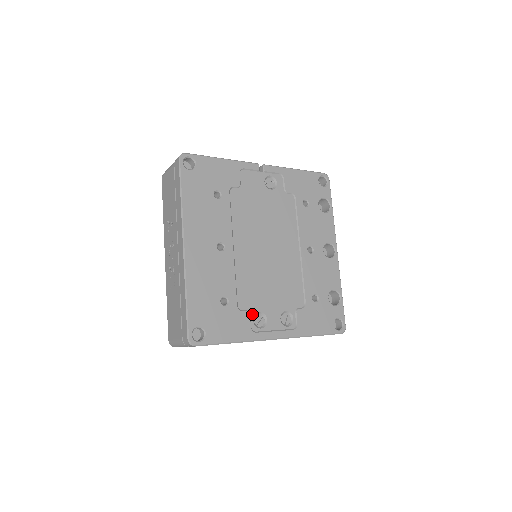
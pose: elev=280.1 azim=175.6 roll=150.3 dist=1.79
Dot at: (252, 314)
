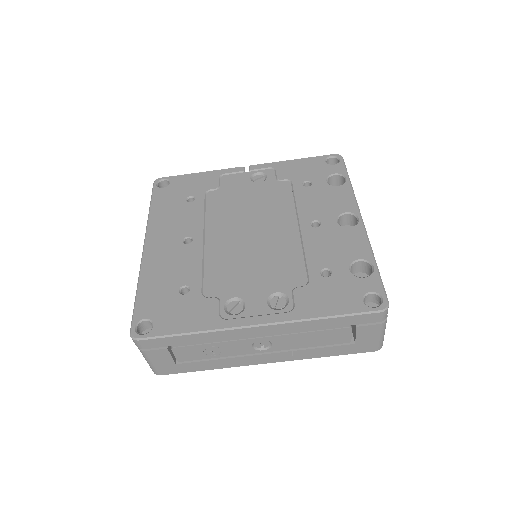
Dot at: (223, 300)
